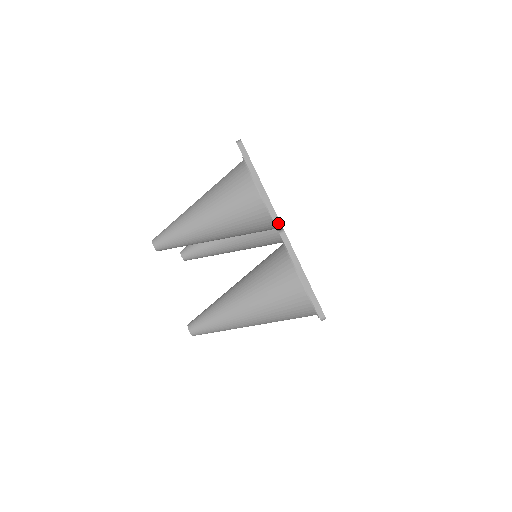
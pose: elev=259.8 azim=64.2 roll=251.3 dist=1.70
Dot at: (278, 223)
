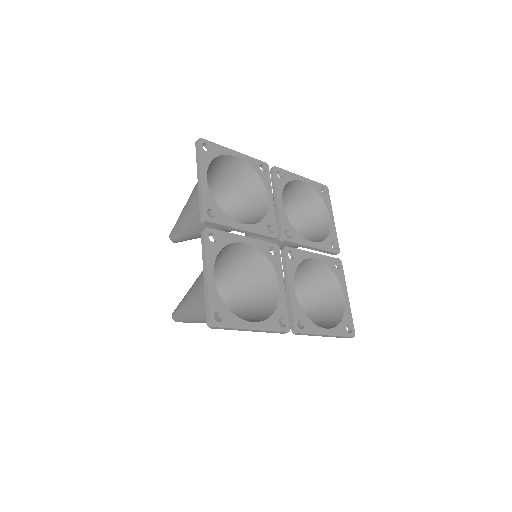
Dot at: (288, 330)
